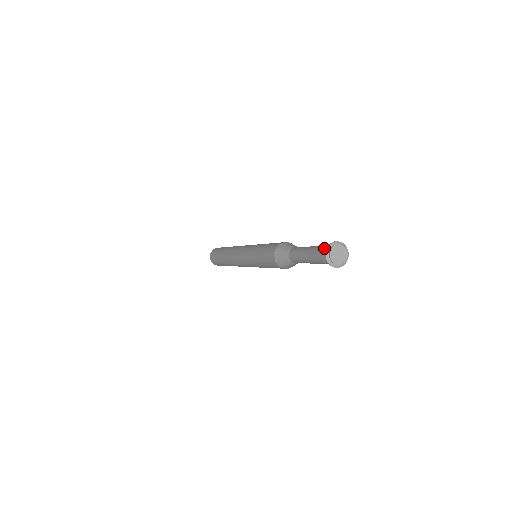
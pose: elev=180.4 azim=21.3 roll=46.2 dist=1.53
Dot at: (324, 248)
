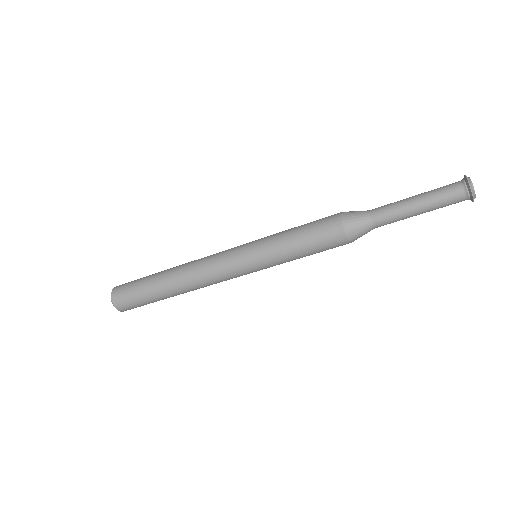
Dot at: (452, 183)
